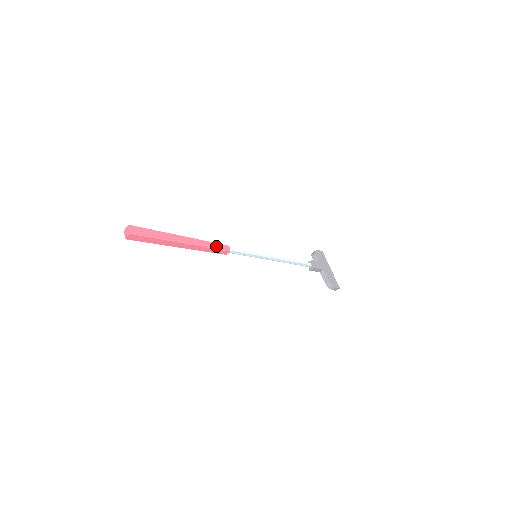
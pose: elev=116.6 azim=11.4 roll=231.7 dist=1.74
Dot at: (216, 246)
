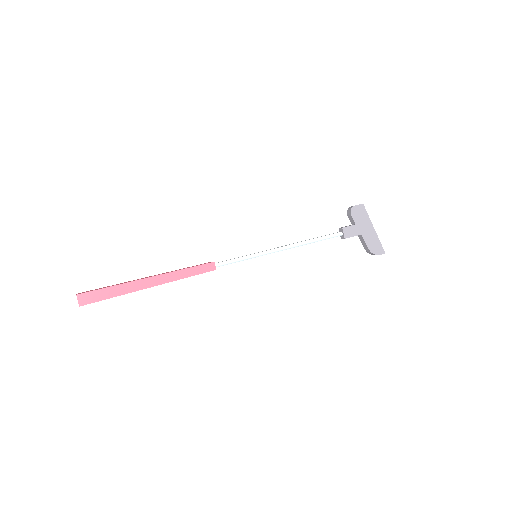
Dot at: (195, 271)
